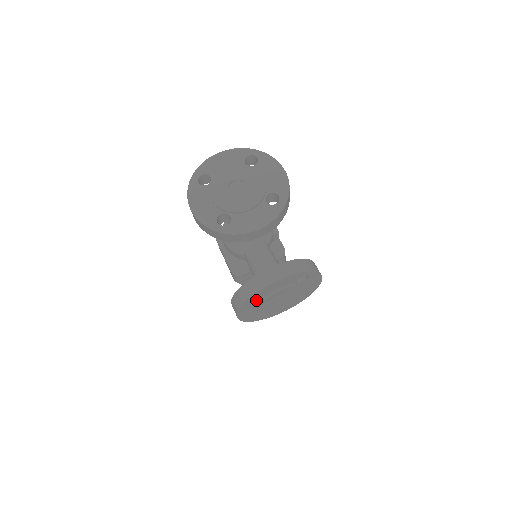
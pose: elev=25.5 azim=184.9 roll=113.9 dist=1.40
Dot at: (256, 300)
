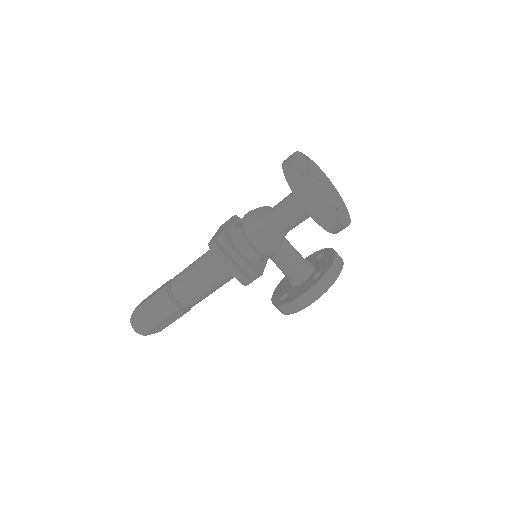
Dot at: occluded
